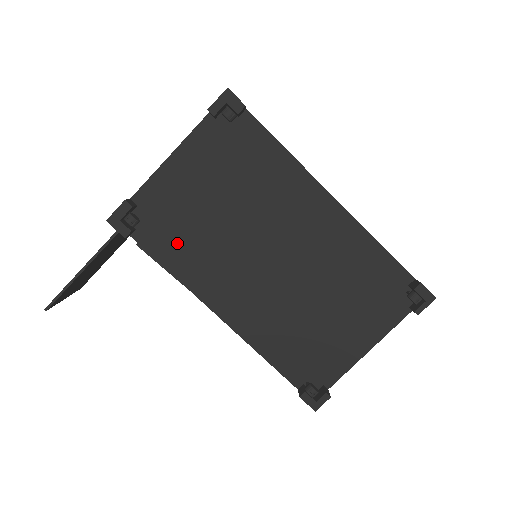
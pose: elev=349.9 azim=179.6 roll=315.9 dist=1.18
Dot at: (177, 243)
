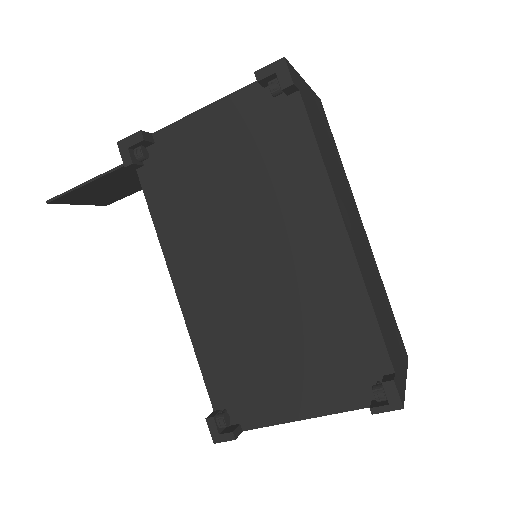
Dot at: (172, 198)
